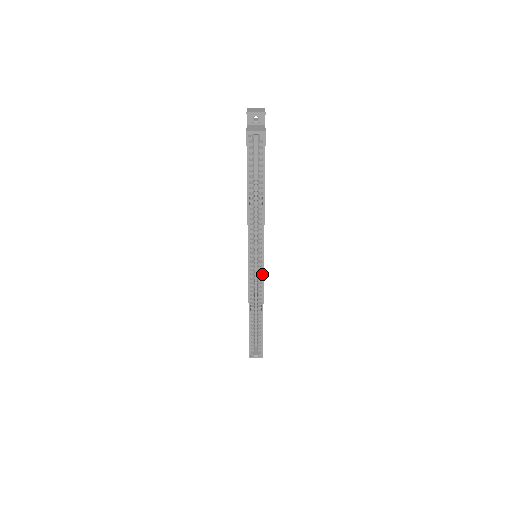
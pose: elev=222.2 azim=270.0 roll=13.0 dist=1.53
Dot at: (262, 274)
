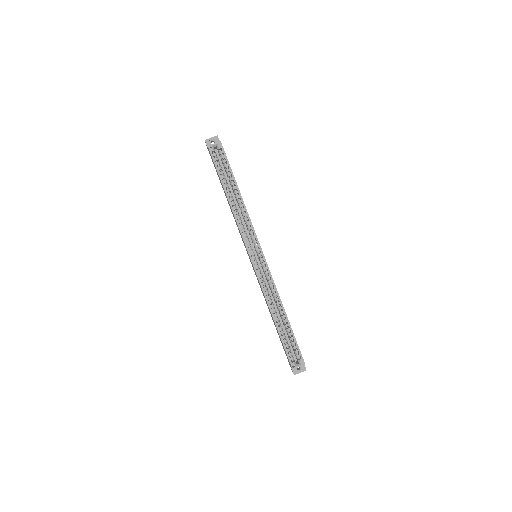
Dot at: (266, 264)
